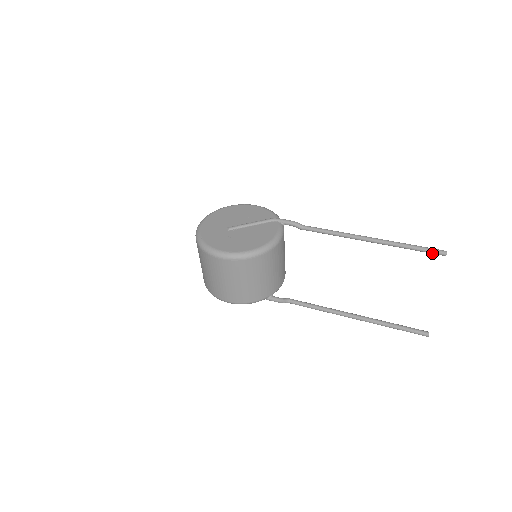
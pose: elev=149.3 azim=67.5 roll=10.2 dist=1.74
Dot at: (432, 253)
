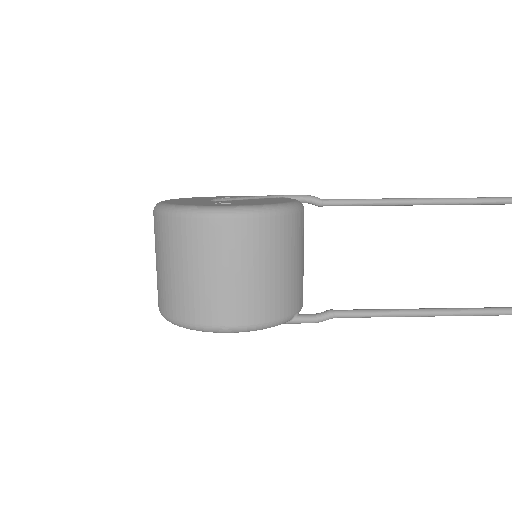
Dot at: (509, 202)
